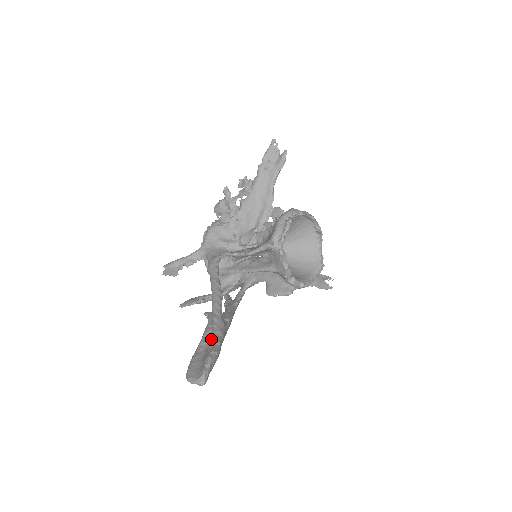
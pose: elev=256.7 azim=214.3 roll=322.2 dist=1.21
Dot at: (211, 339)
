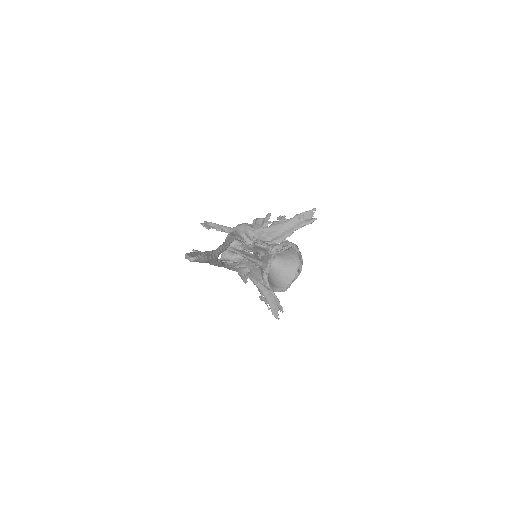
Dot at: (208, 254)
